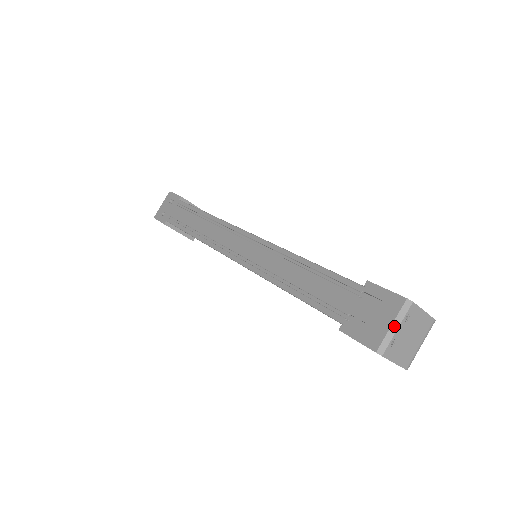
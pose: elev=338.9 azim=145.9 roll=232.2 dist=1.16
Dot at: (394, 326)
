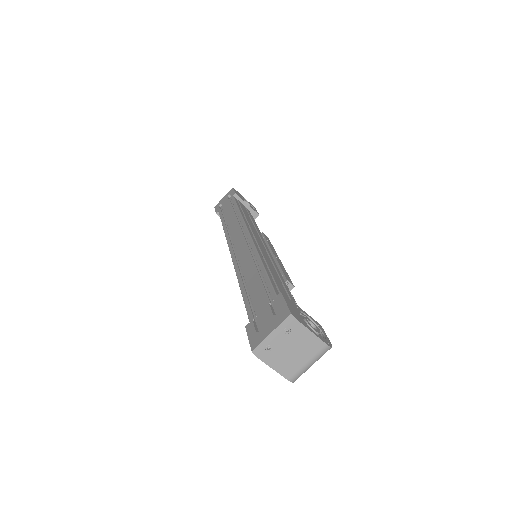
Dot at: (273, 334)
